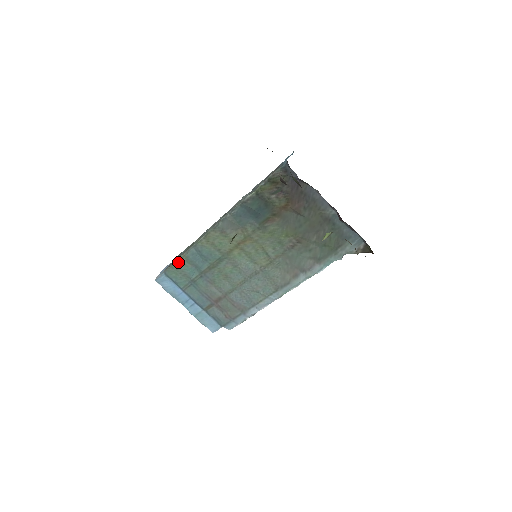
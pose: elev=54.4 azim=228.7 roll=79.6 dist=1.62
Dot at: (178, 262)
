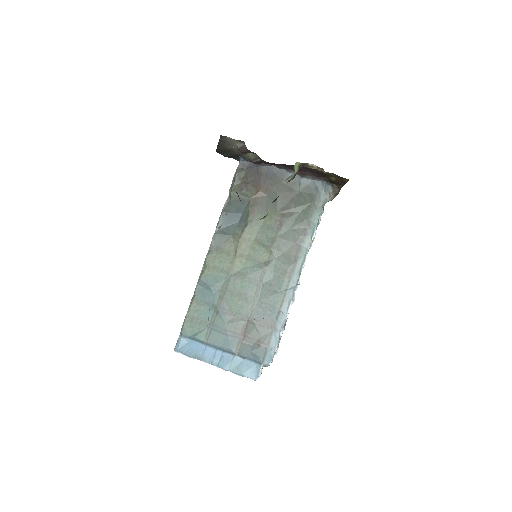
Dot at: (190, 311)
